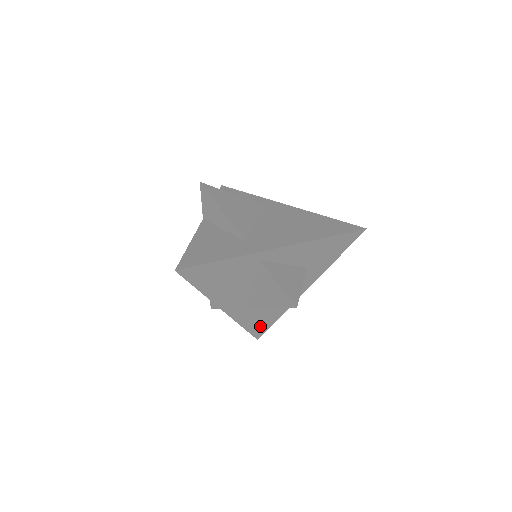
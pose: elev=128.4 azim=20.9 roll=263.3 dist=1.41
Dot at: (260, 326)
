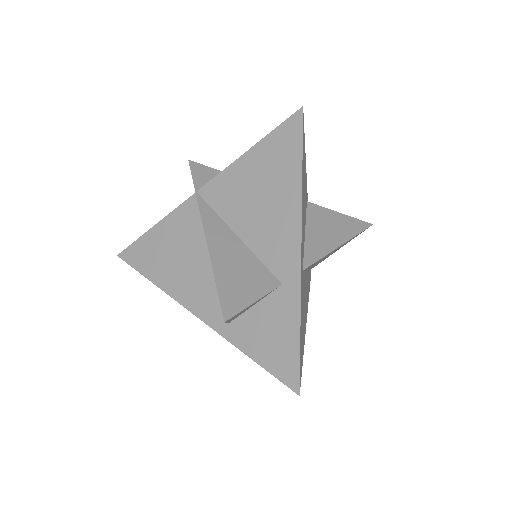
Dot at: (301, 350)
